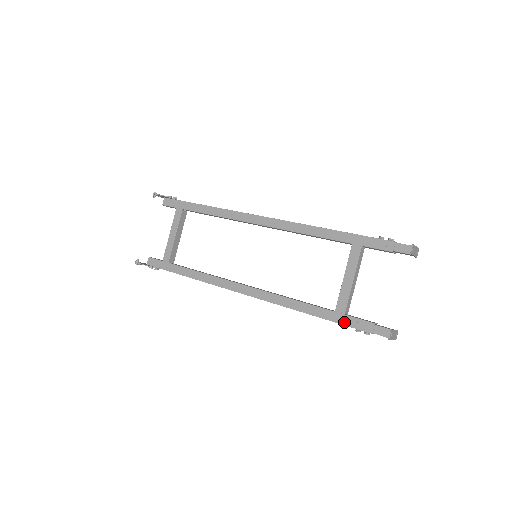
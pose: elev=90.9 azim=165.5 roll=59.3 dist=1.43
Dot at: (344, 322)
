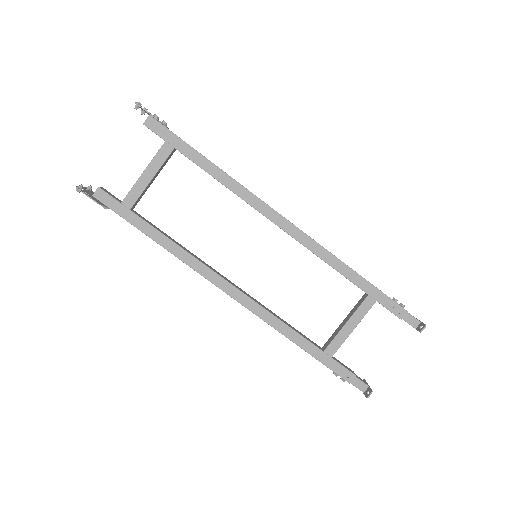
Dot at: (328, 364)
